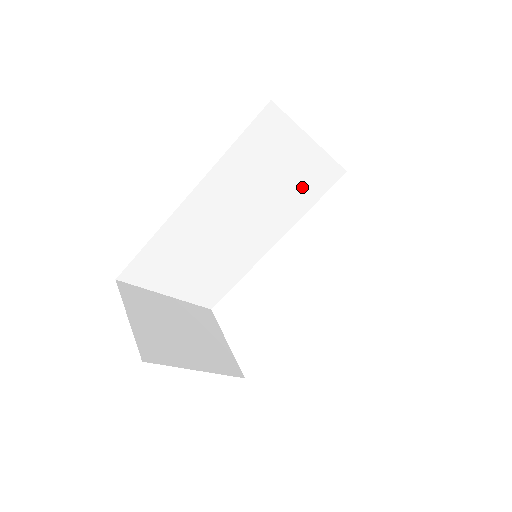
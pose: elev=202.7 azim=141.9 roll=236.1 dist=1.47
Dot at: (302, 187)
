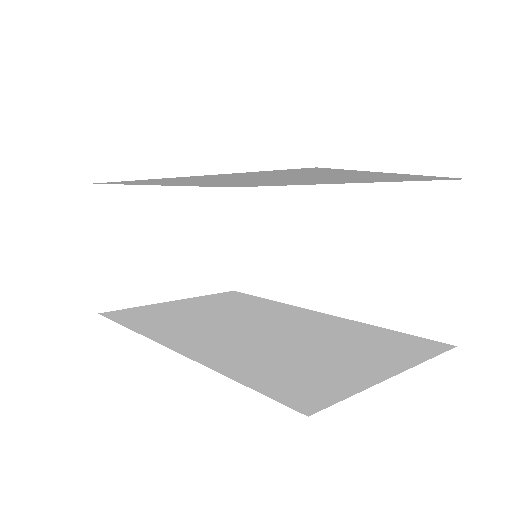
Dot at: (376, 179)
